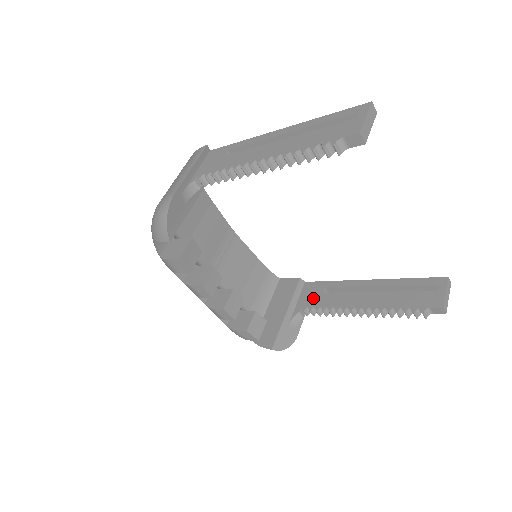
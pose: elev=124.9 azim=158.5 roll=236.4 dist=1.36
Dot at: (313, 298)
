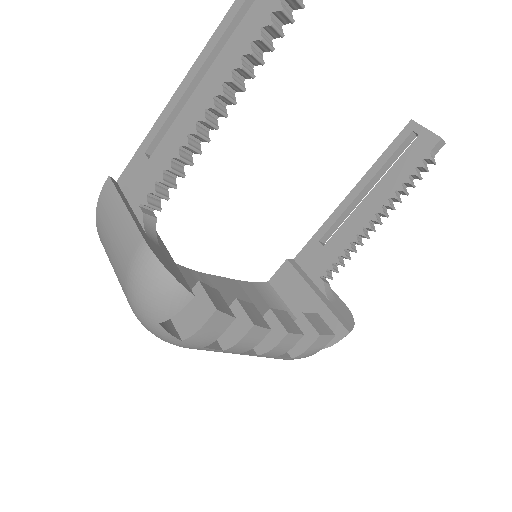
Dot at: (321, 259)
